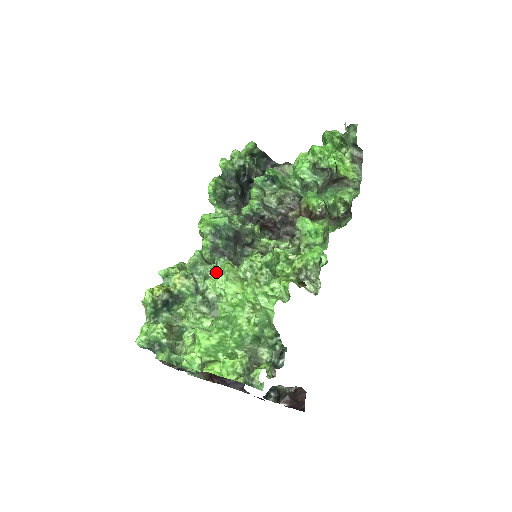
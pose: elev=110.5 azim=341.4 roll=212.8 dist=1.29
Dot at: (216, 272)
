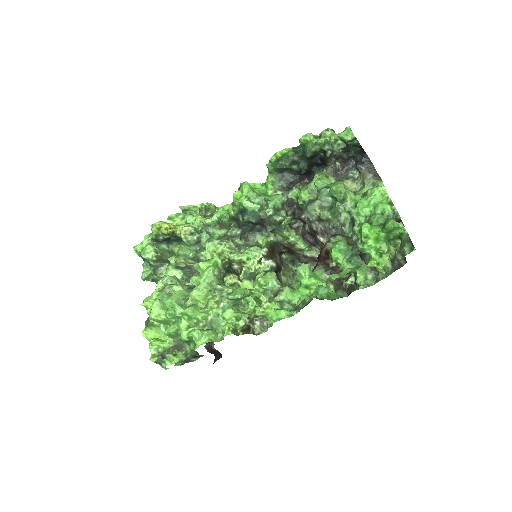
Dot at: (223, 238)
